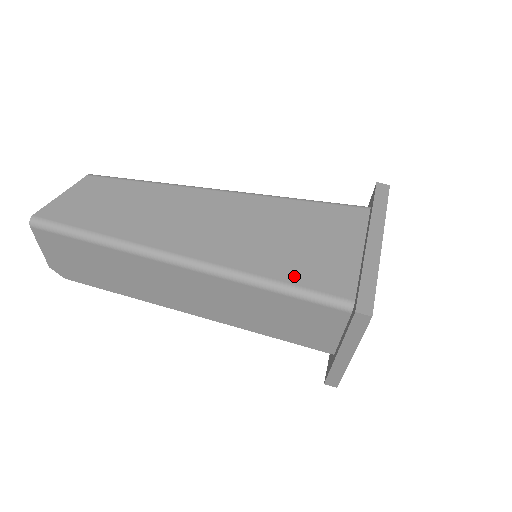
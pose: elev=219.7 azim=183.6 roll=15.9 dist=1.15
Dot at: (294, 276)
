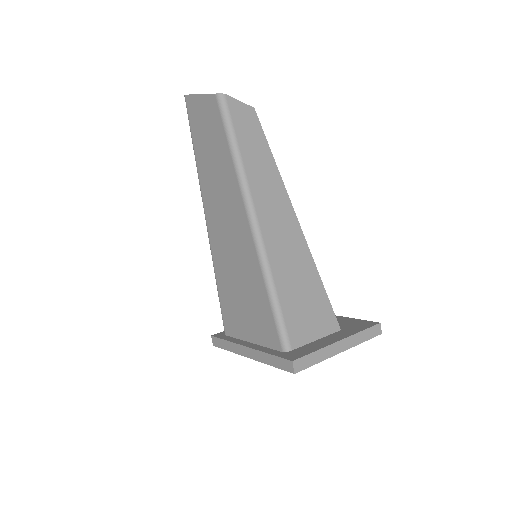
Dot at: (222, 295)
